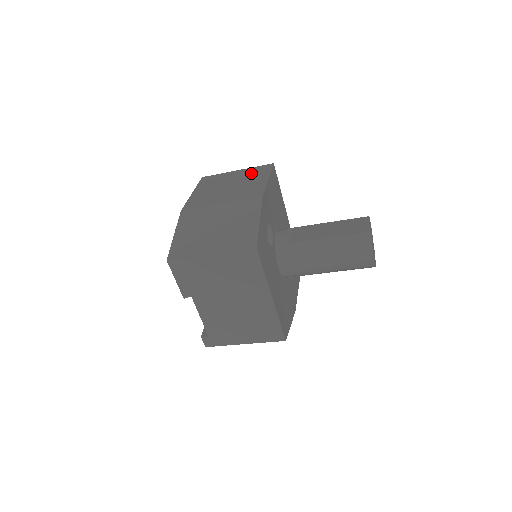
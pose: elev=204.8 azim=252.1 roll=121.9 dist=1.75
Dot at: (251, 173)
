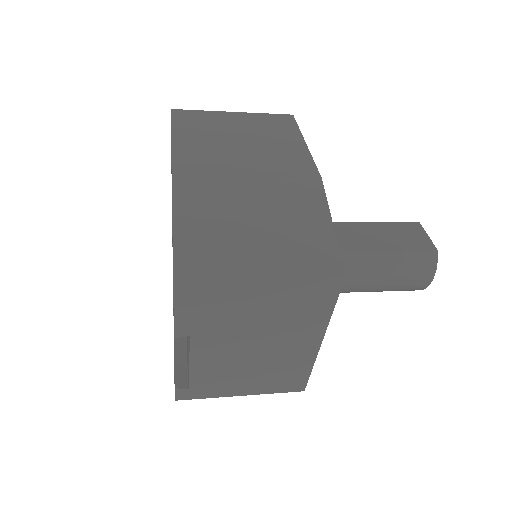
Dot at: (266, 124)
